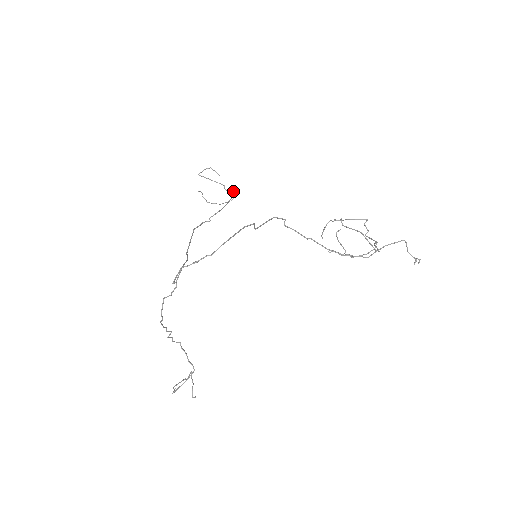
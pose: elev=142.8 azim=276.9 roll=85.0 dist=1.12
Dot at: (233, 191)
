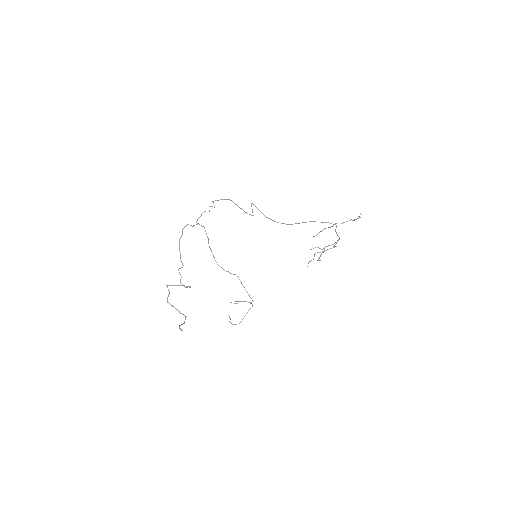
Dot at: (252, 305)
